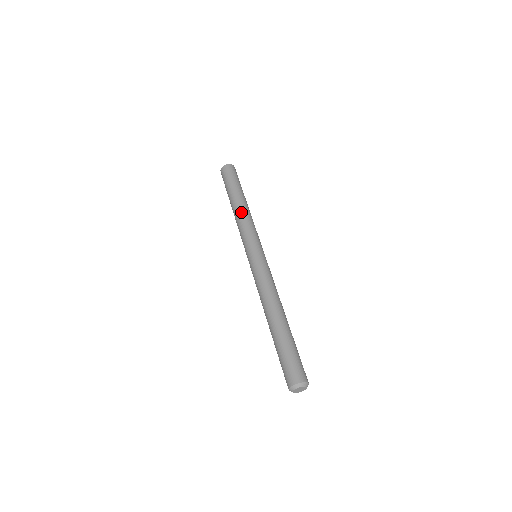
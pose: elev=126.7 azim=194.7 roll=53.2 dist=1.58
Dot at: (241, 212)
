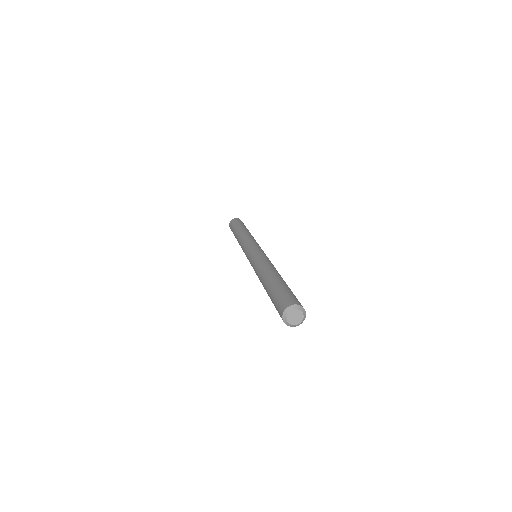
Dot at: (241, 236)
